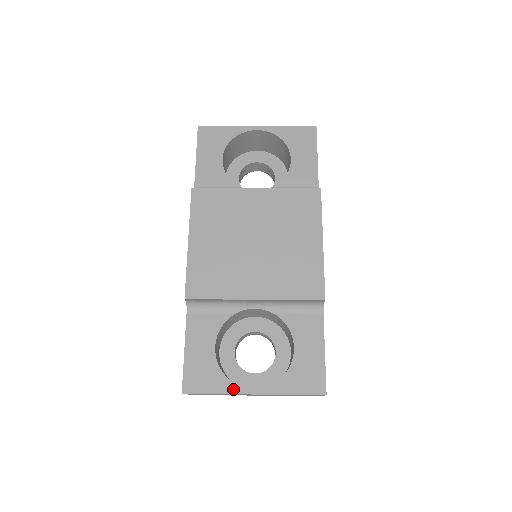
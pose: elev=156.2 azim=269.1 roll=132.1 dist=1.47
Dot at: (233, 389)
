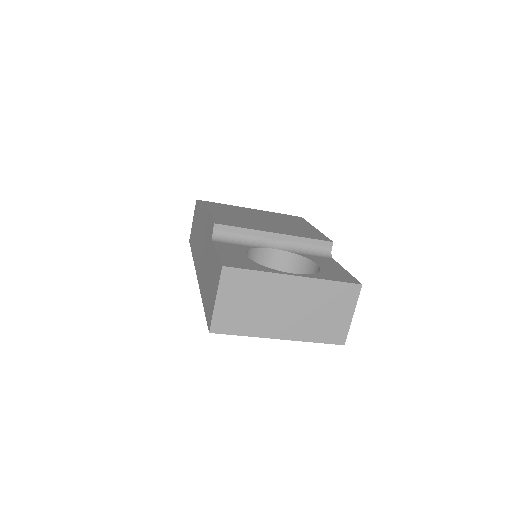
Dot at: (273, 271)
